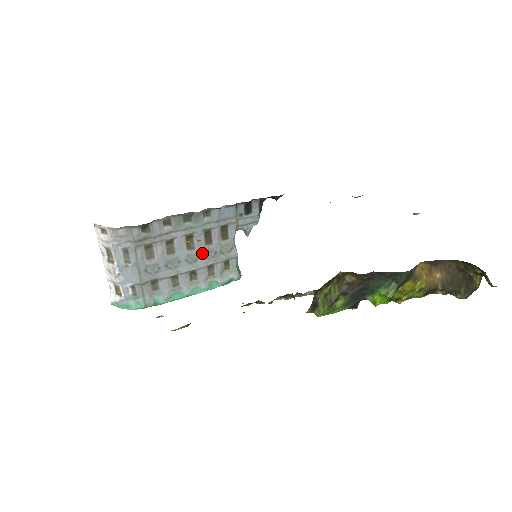
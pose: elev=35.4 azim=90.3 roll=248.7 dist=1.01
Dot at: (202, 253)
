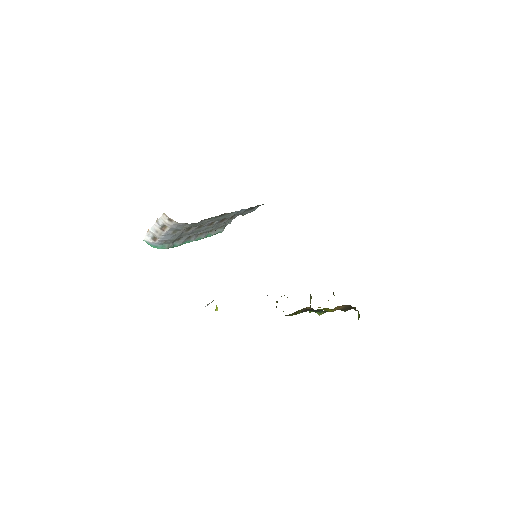
Dot at: occluded
